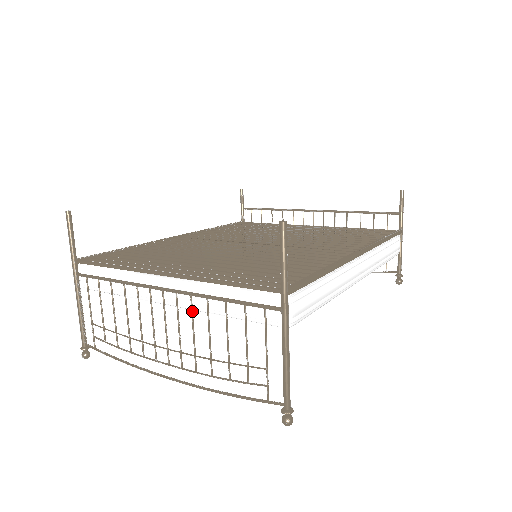
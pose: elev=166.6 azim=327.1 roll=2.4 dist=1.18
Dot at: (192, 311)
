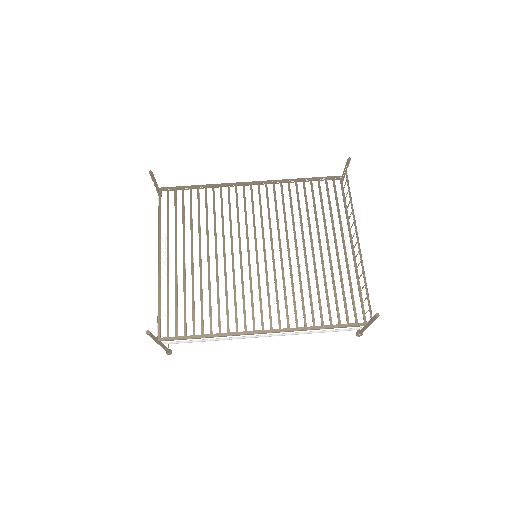
Dot at: occluded
